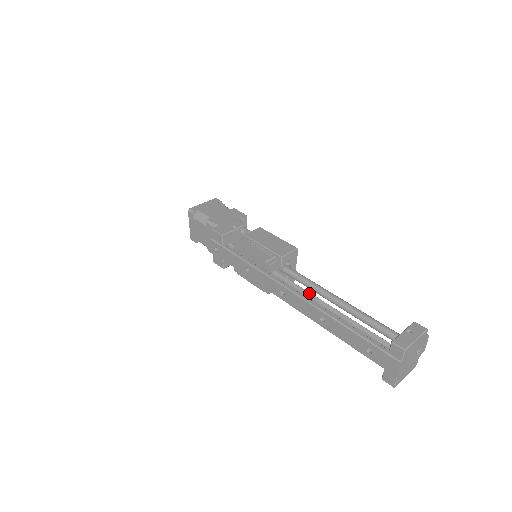
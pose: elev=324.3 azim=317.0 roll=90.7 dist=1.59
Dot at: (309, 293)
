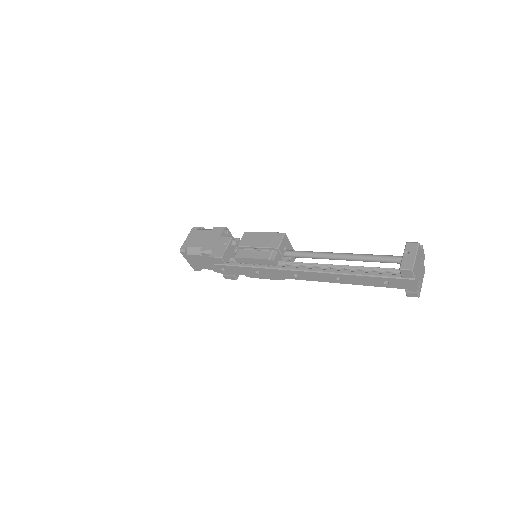
Dot at: (316, 264)
